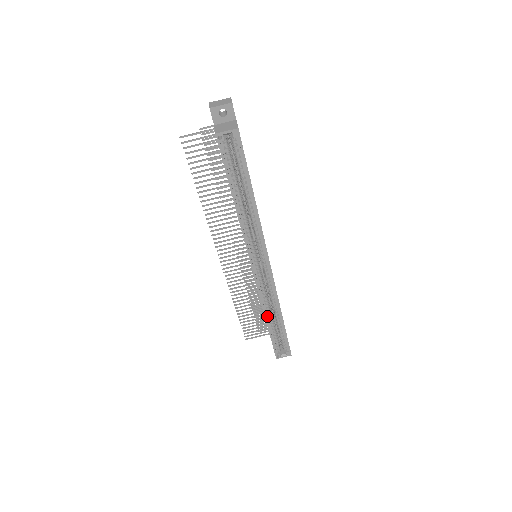
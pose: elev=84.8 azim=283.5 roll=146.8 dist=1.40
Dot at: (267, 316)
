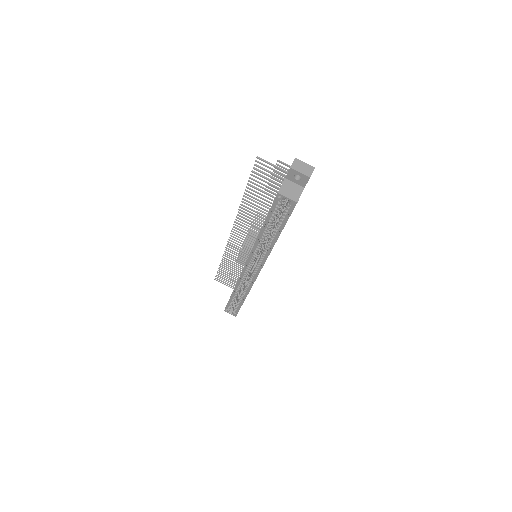
Dot at: (235, 290)
